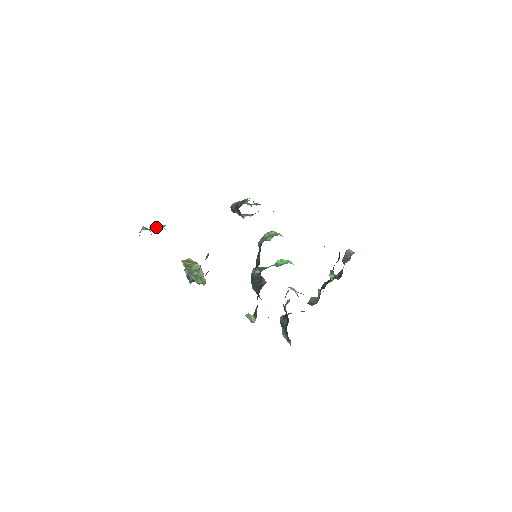
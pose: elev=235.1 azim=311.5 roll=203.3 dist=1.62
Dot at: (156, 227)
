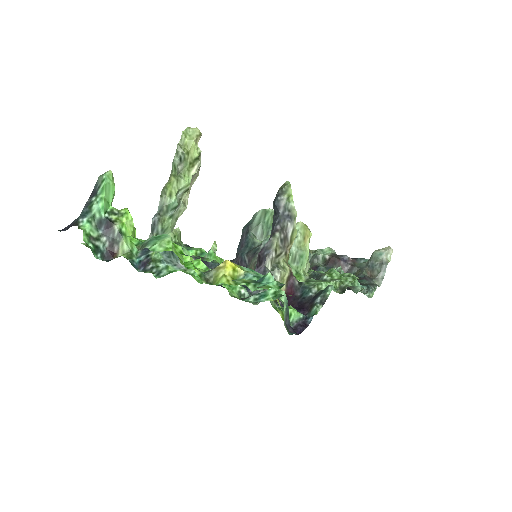
Dot at: (110, 244)
